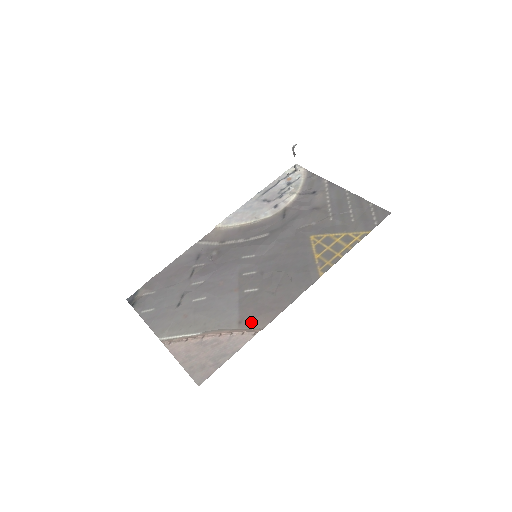
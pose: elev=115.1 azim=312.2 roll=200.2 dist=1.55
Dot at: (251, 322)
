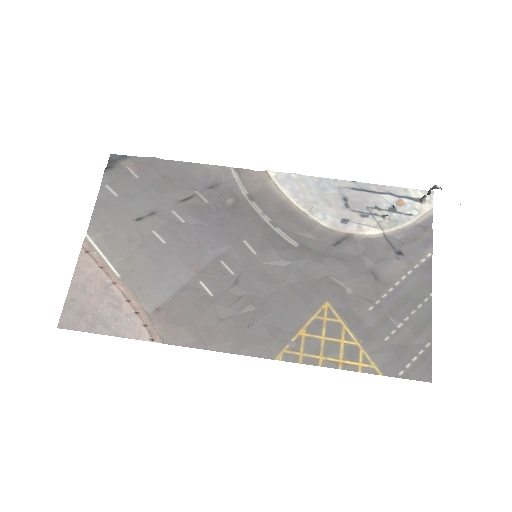
Dot at: (165, 323)
